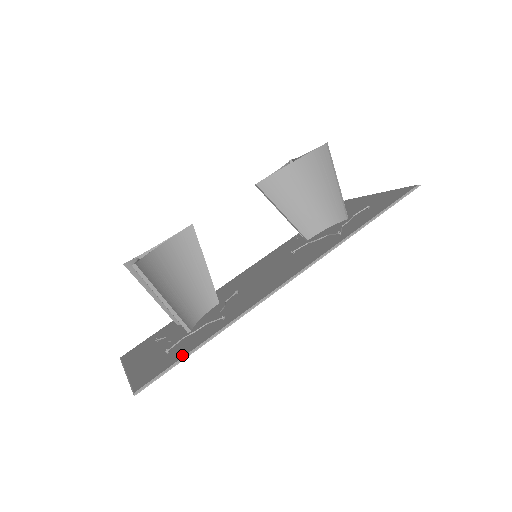
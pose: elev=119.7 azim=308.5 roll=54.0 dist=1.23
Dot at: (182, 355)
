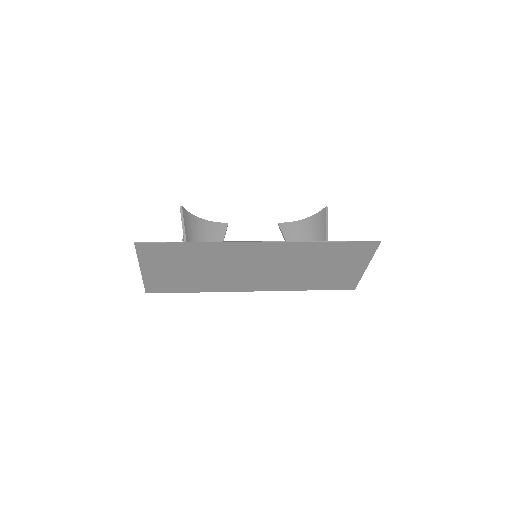
Dot at: (172, 243)
